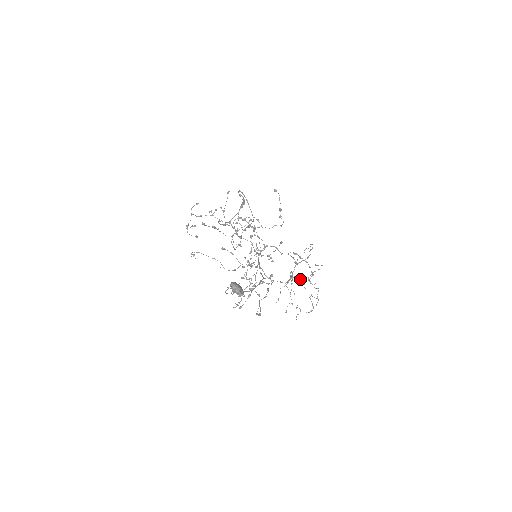
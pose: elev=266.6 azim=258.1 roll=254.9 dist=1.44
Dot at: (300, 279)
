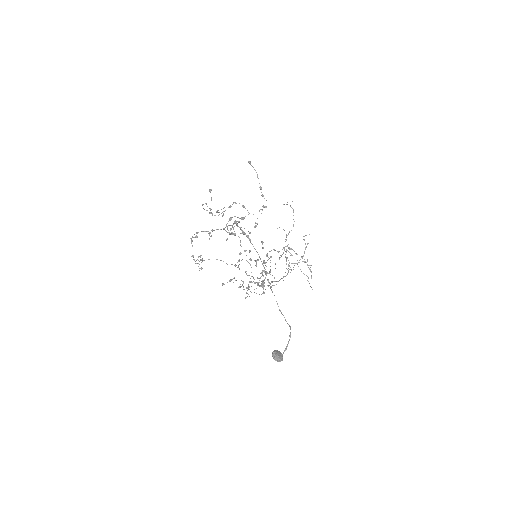
Dot at: occluded
